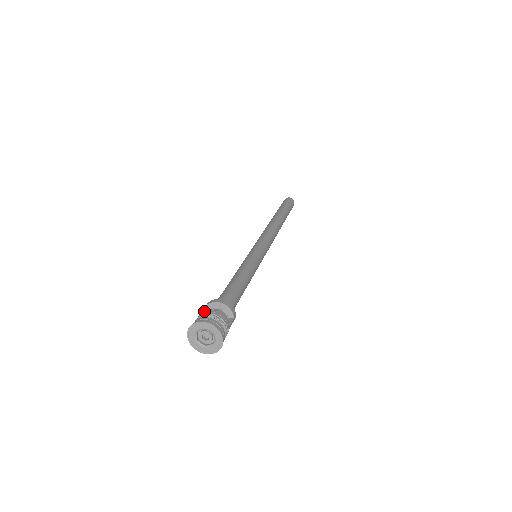
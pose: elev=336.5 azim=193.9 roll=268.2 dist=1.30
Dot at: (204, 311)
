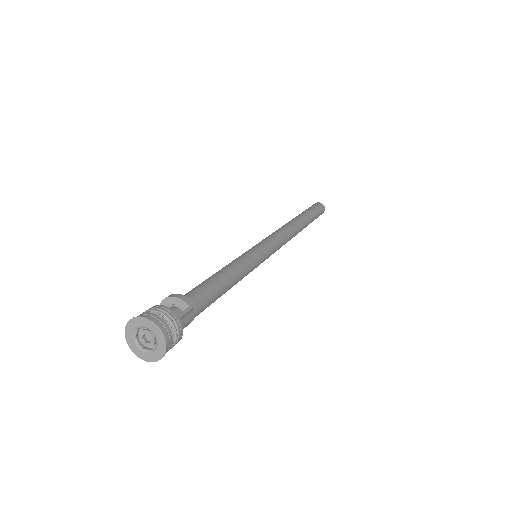
Dot at: occluded
